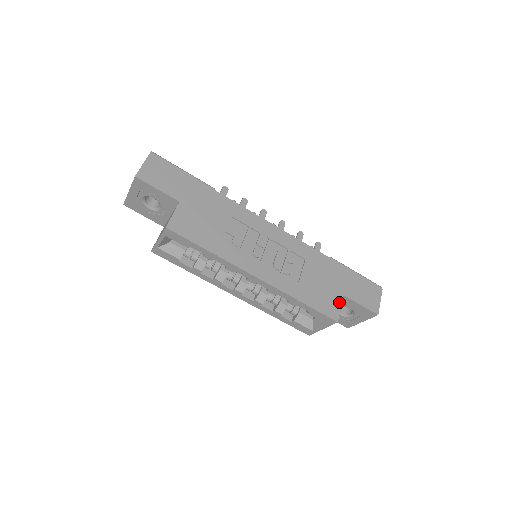
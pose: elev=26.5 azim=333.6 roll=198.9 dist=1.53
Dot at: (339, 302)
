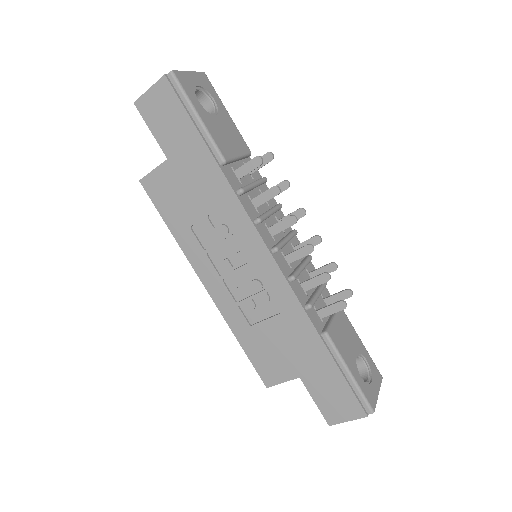
Dot at: (286, 377)
